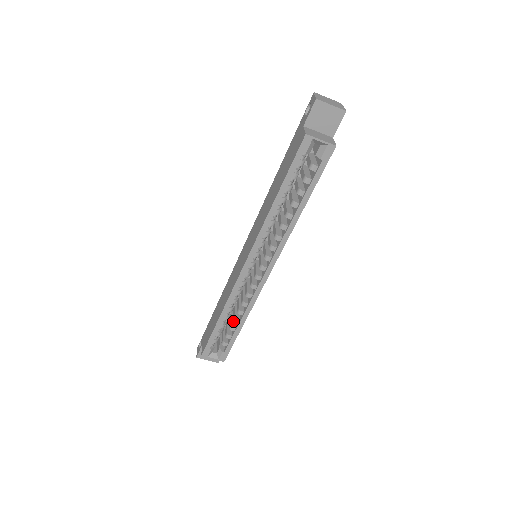
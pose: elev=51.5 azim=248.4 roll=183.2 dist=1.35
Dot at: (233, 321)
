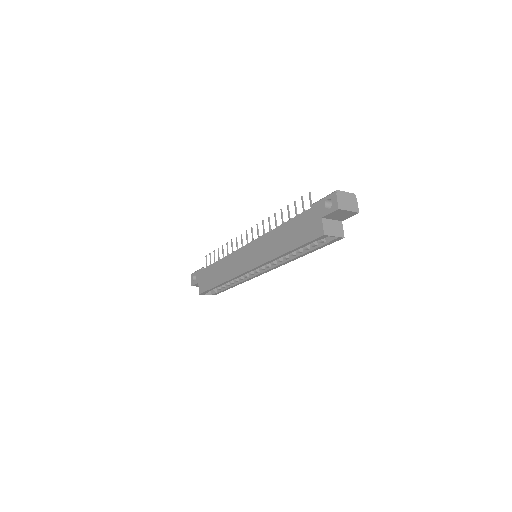
Dot at: occluded
